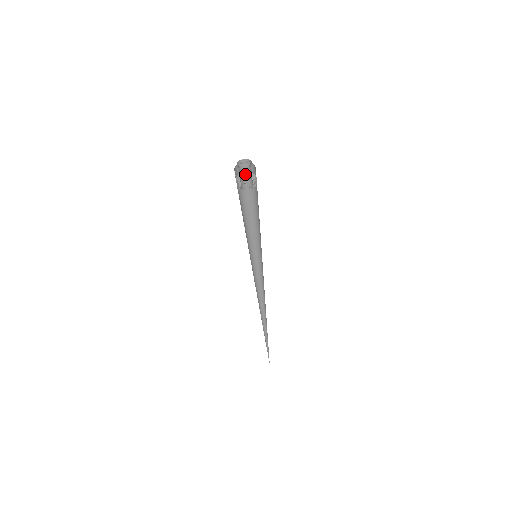
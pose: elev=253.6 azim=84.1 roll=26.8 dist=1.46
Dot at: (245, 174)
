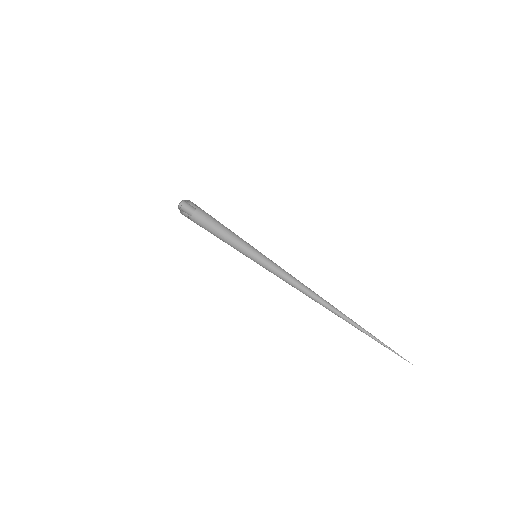
Dot at: (185, 207)
